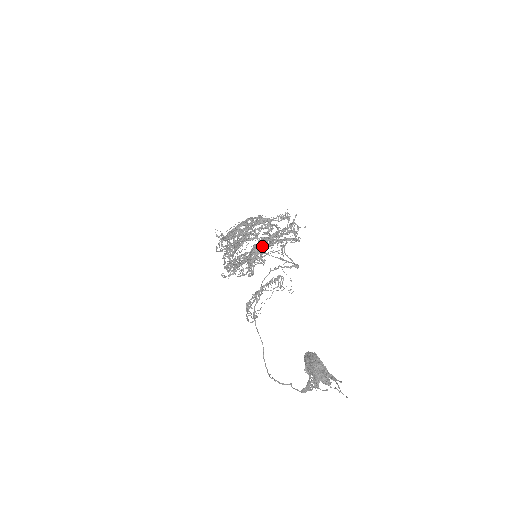
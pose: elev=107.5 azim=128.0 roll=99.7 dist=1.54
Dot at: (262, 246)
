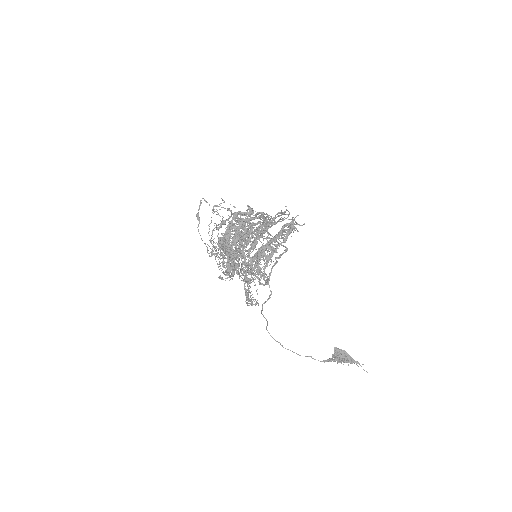
Dot at: occluded
